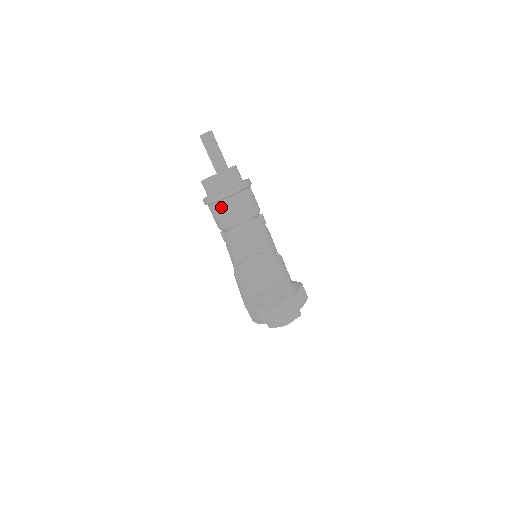
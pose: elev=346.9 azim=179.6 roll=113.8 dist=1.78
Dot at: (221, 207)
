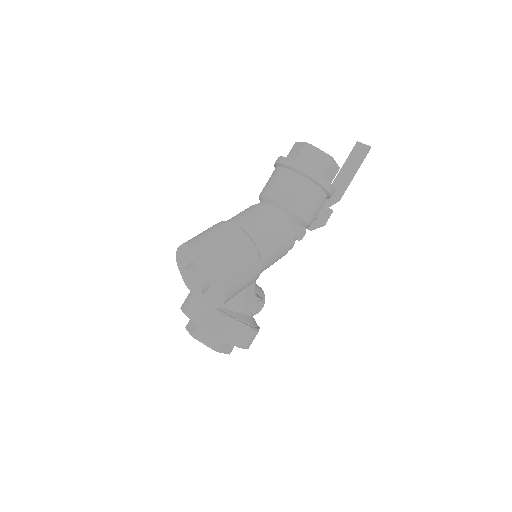
Dot at: (277, 173)
